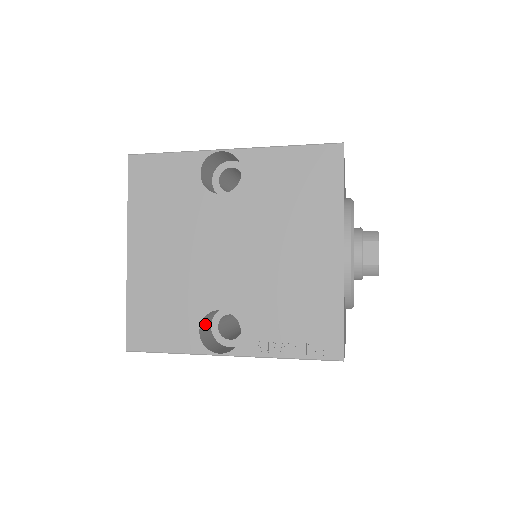
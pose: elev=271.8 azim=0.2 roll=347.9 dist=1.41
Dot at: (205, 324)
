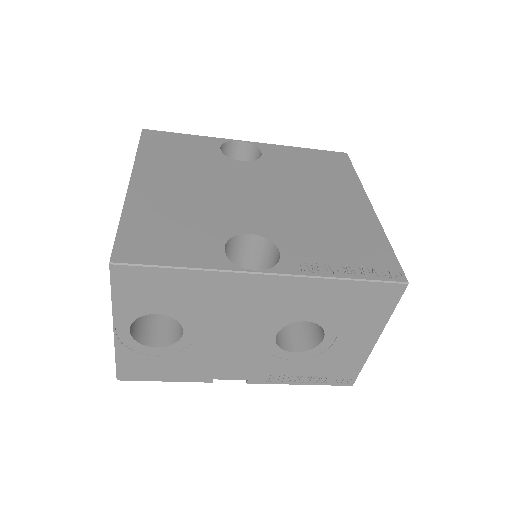
Dot at: occluded
